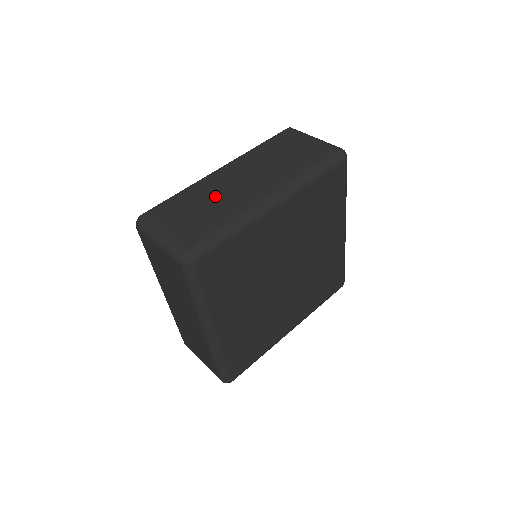
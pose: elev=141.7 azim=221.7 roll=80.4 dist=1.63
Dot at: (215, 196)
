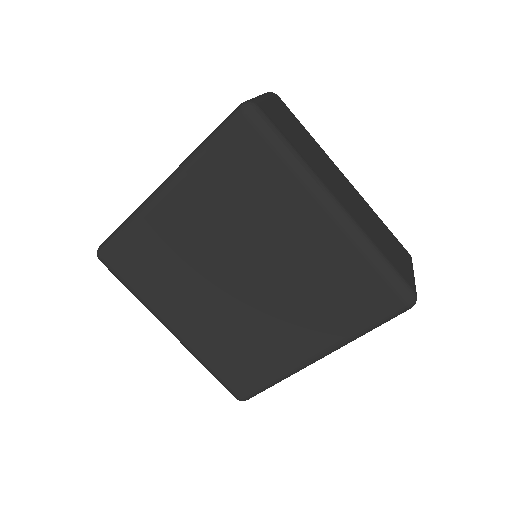
Dot at: (318, 157)
